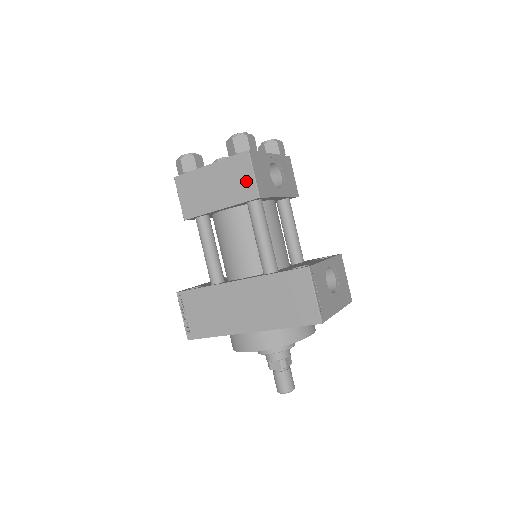
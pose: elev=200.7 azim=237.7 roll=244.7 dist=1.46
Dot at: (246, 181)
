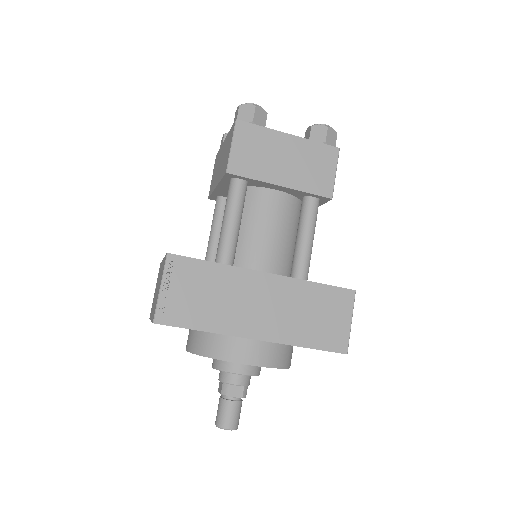
Dot at: (325, 175)
